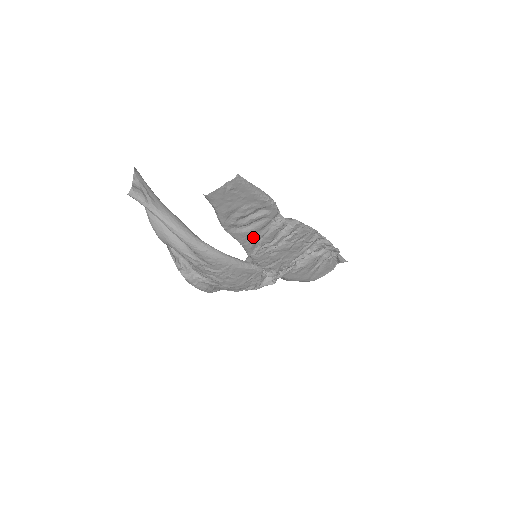
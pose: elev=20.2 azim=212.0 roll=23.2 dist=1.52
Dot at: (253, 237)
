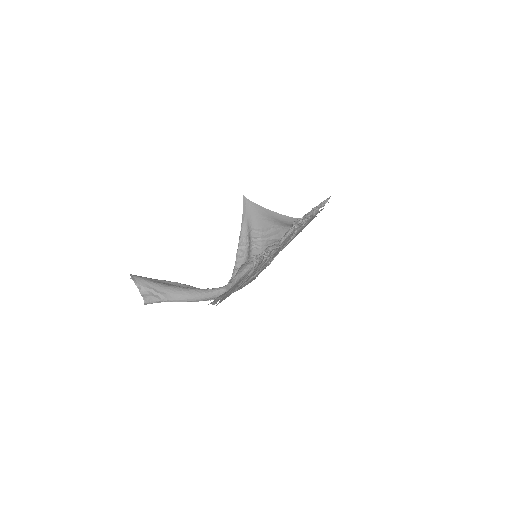
Dot at: occluded
